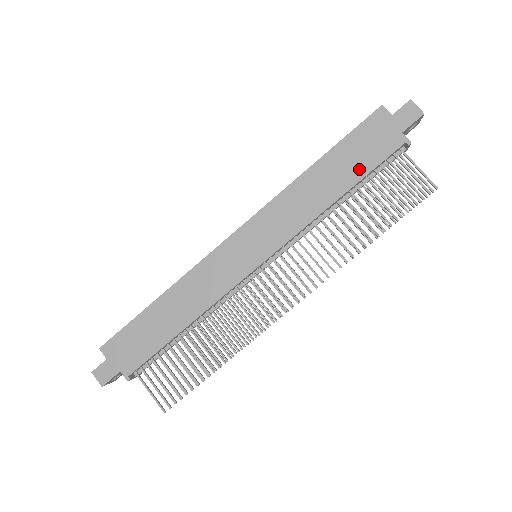
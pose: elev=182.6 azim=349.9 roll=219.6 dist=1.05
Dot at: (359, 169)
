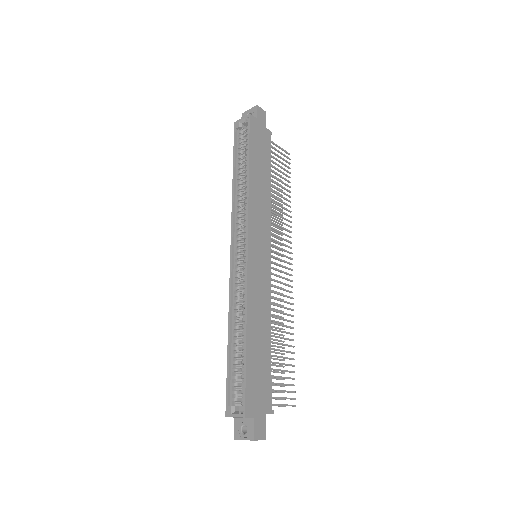
Dot at: (266, 161)
